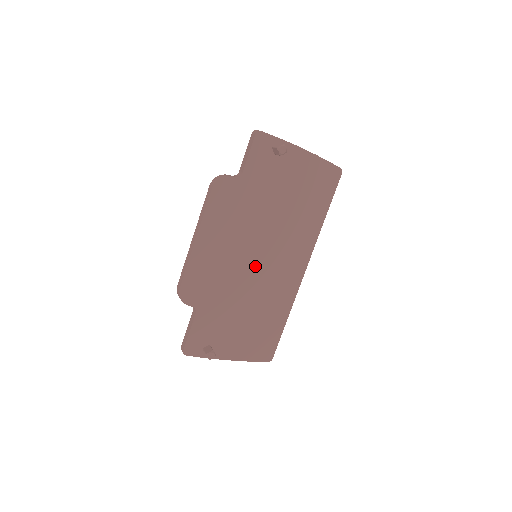
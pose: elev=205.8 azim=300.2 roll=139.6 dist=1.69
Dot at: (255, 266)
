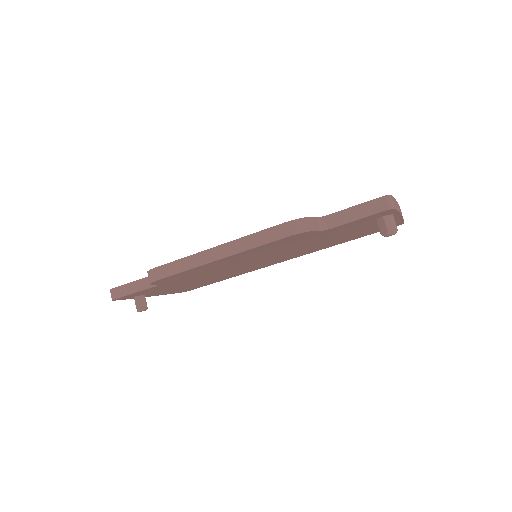
Dot at: (247, 264)
